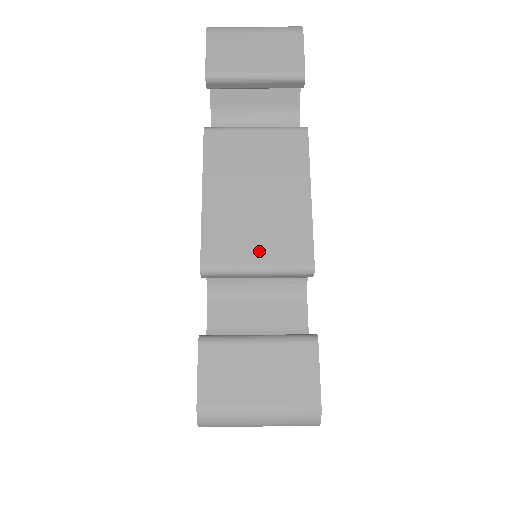
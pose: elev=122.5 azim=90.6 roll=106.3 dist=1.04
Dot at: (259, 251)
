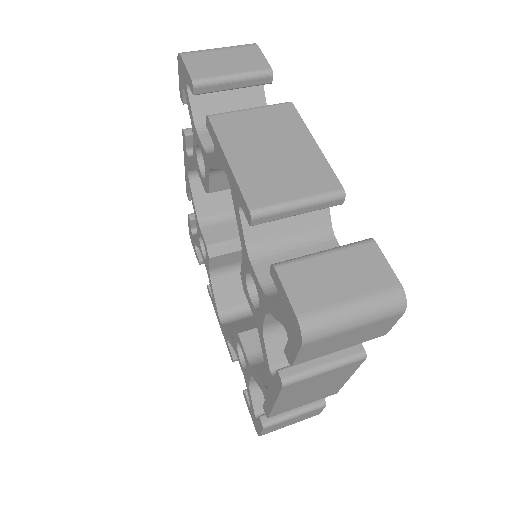
Dot at: (294, 188)
